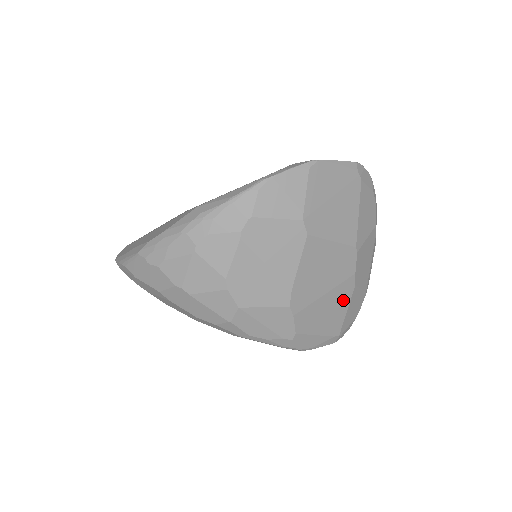
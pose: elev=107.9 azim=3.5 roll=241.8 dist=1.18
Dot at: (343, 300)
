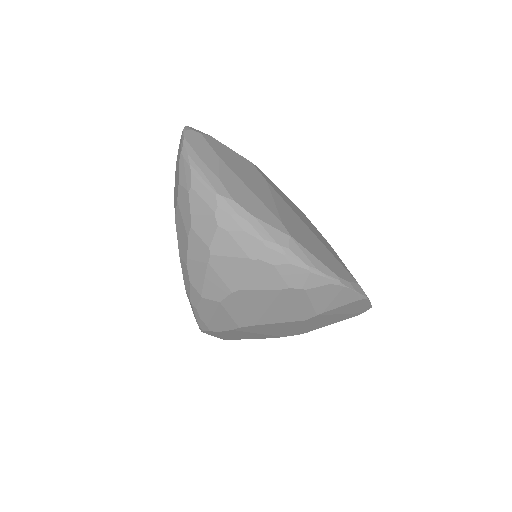
Dot at: (258, 337)
